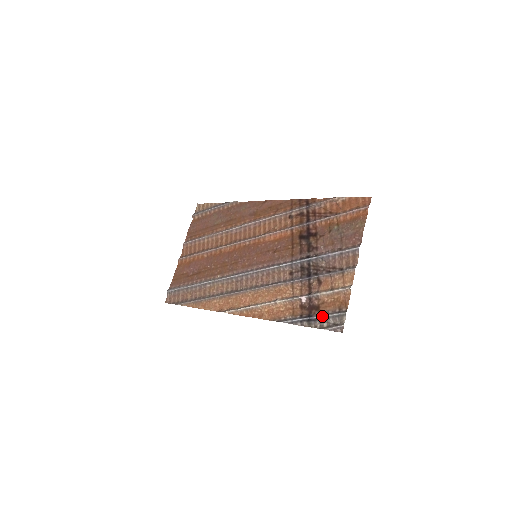
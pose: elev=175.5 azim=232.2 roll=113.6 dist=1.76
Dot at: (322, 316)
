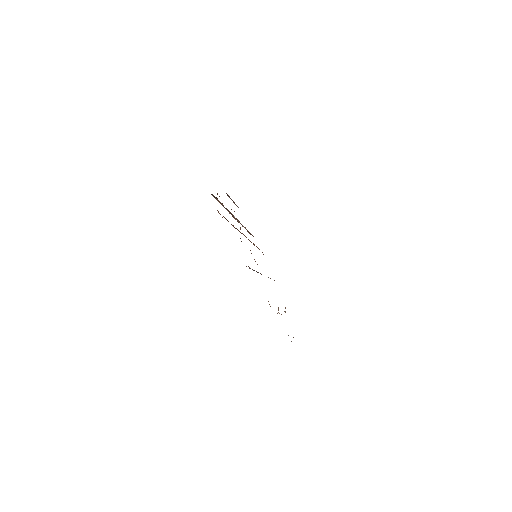
Dot at: occluded
